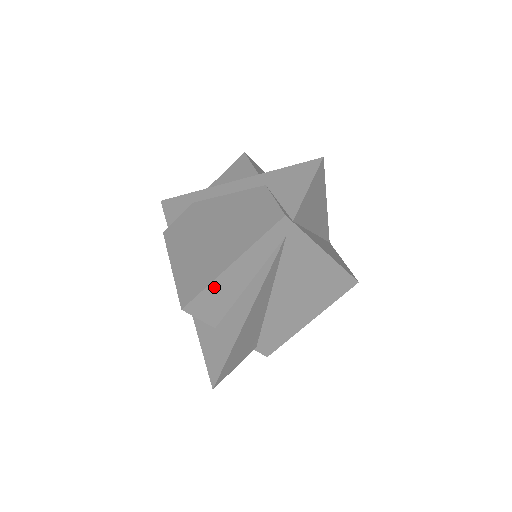
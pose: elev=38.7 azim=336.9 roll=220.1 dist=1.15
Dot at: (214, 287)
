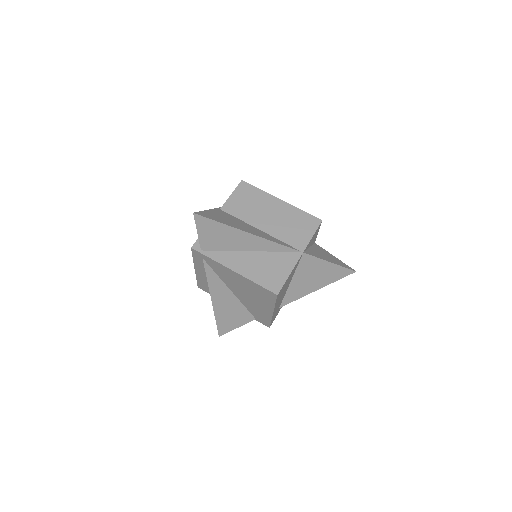
Dot at: (200, 279)
